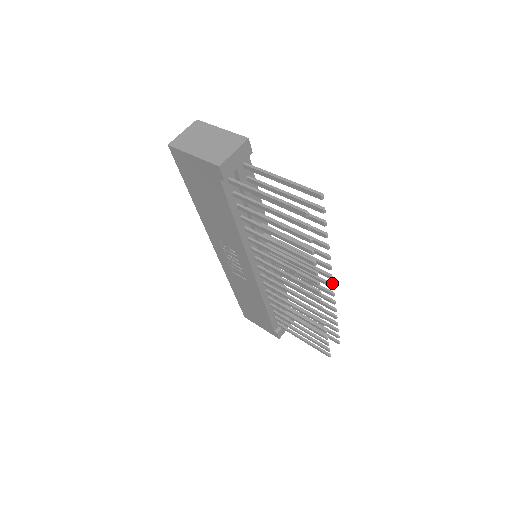
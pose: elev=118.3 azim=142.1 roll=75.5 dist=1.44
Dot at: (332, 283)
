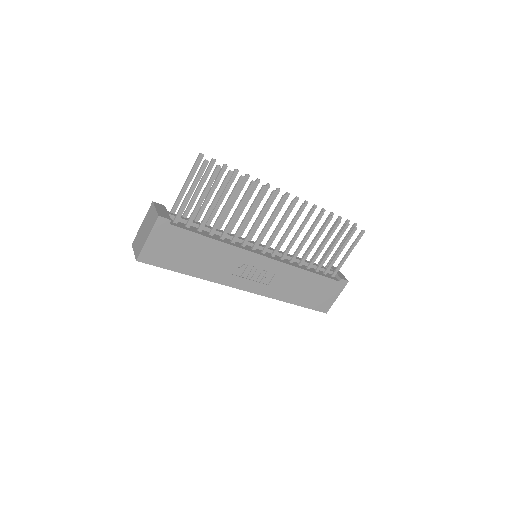
Dot at: (285, 193)
